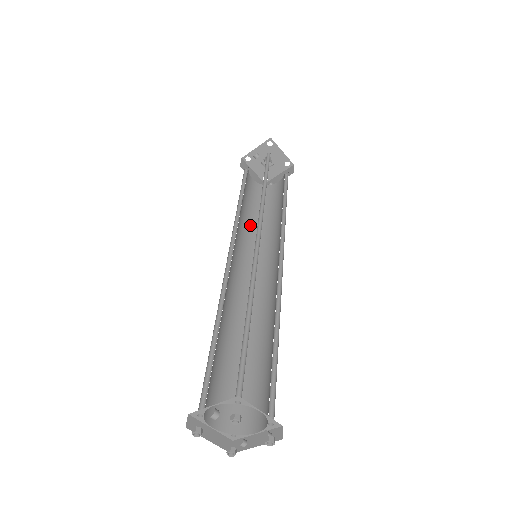
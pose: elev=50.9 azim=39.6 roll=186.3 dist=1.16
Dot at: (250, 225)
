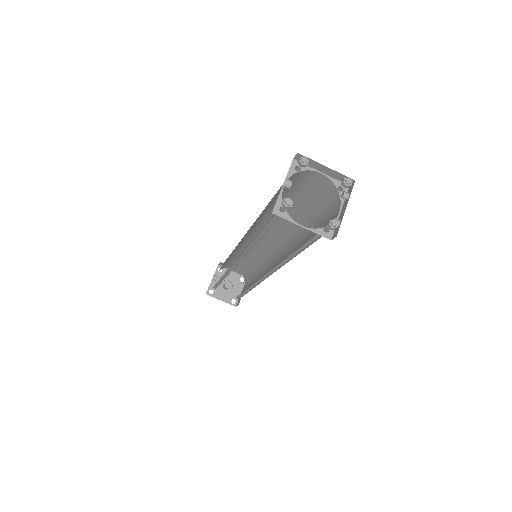
Dot at: occluded
